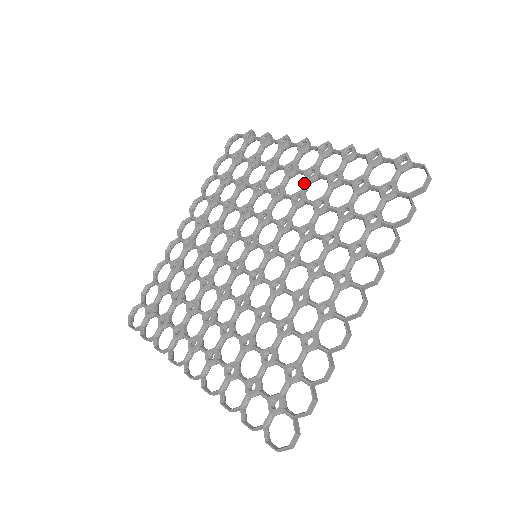
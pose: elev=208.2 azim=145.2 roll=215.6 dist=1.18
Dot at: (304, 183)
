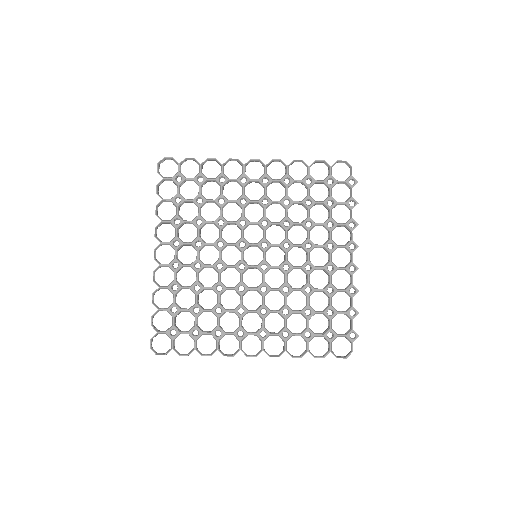
Dot at: (321, 267)
